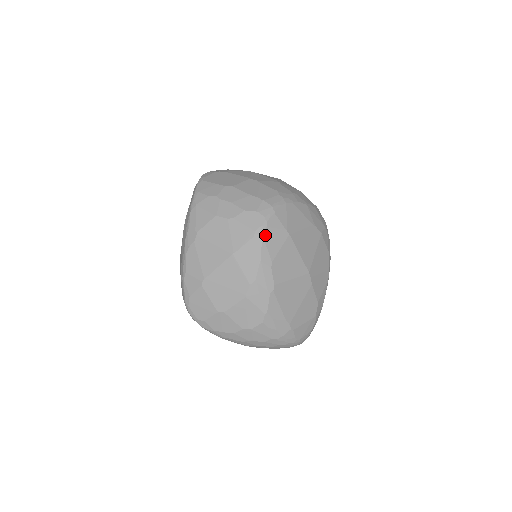
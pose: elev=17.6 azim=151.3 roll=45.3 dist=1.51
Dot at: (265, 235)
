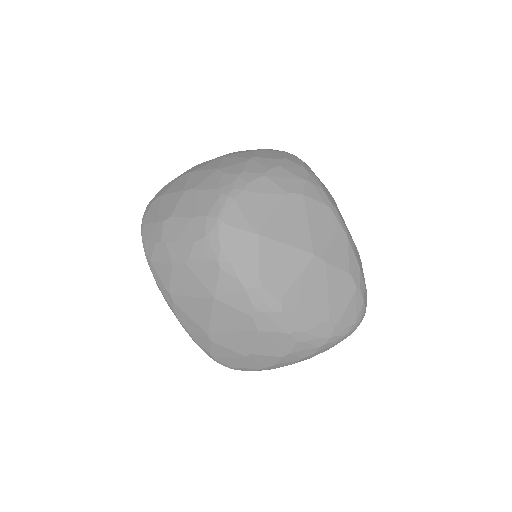
Dot at: (231, 258)
